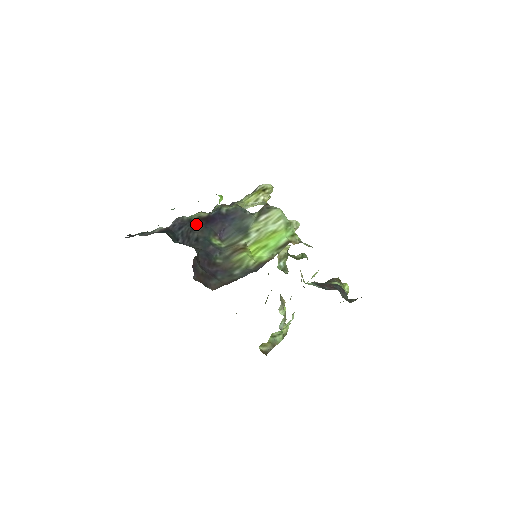
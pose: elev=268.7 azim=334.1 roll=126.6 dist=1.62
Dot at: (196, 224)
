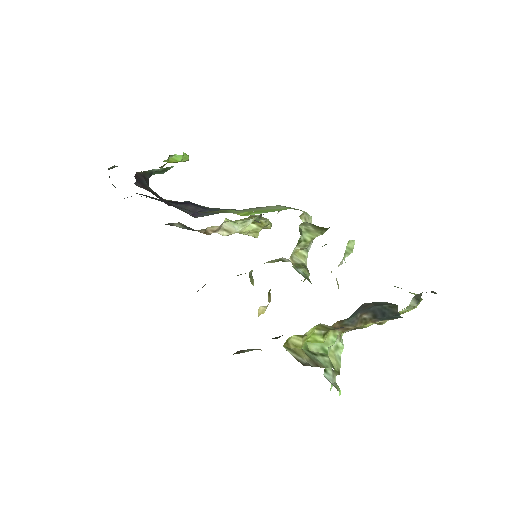
Dot at: occluded
